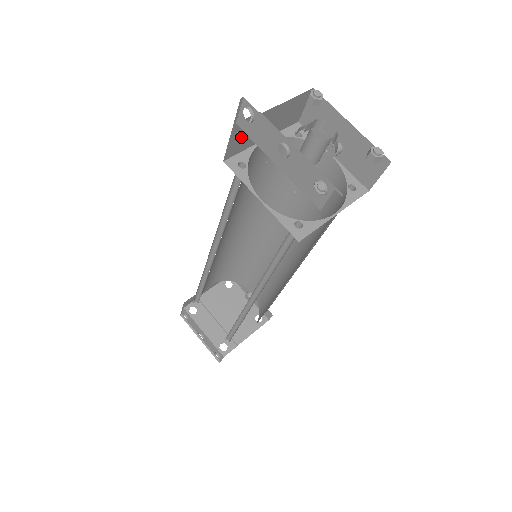
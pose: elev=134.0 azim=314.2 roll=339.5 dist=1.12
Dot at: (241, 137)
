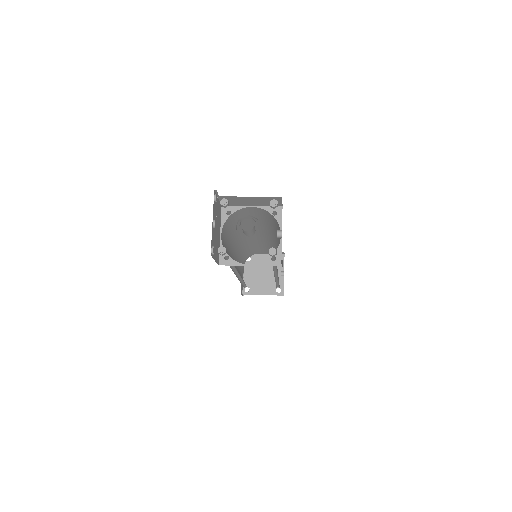
Dot at: (229, 201)
